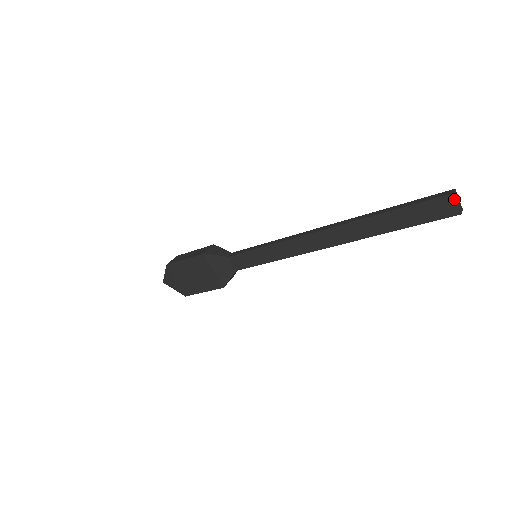
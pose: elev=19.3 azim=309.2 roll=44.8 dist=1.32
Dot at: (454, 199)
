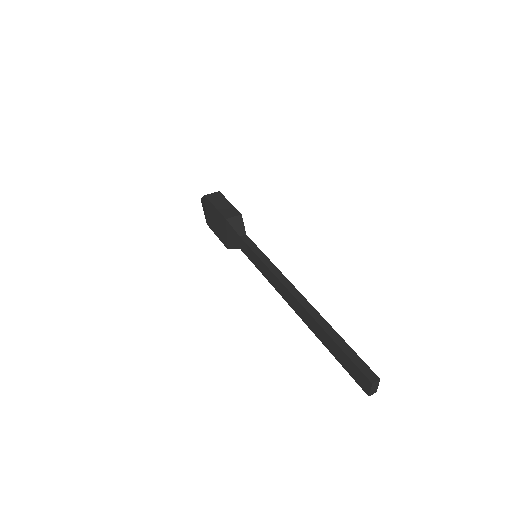
Dot at: (370, 386)
